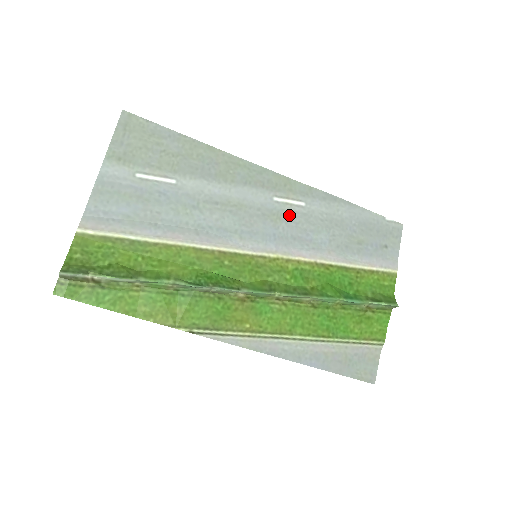
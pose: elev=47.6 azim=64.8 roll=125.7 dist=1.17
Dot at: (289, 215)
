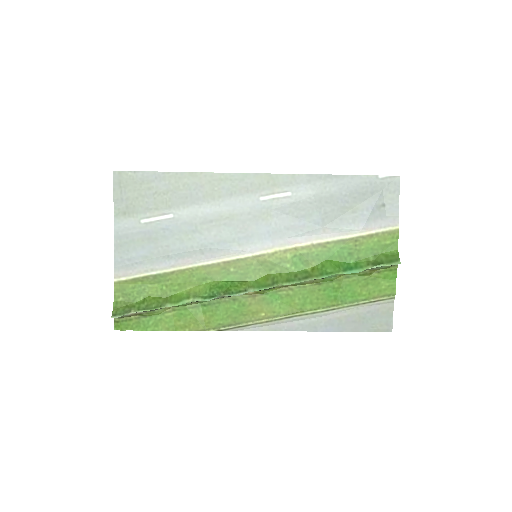
Dot at: (278, 209)
